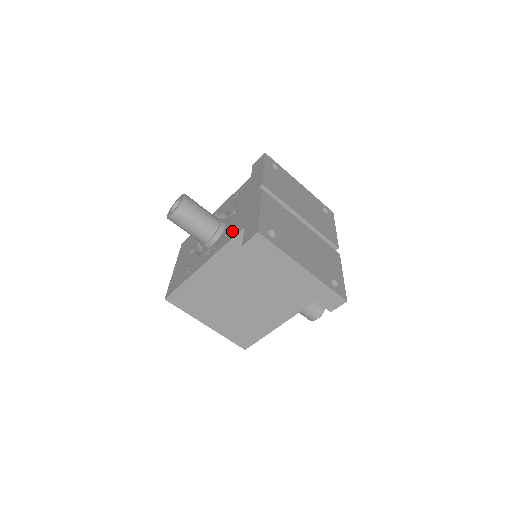
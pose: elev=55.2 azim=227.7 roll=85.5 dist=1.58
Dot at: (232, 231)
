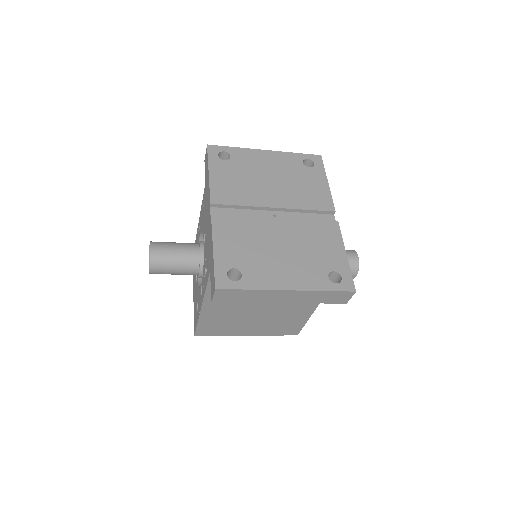
Dot at: (206, 269)
